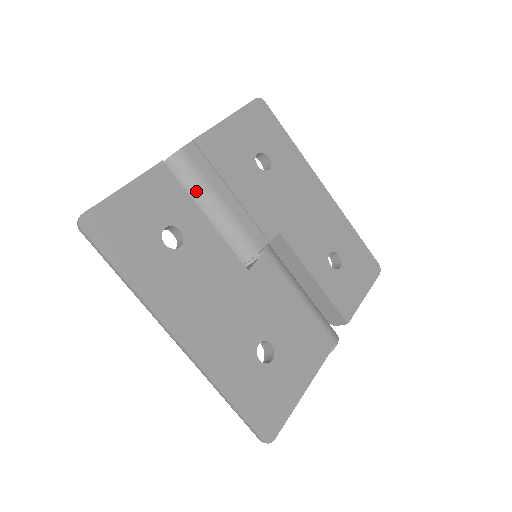
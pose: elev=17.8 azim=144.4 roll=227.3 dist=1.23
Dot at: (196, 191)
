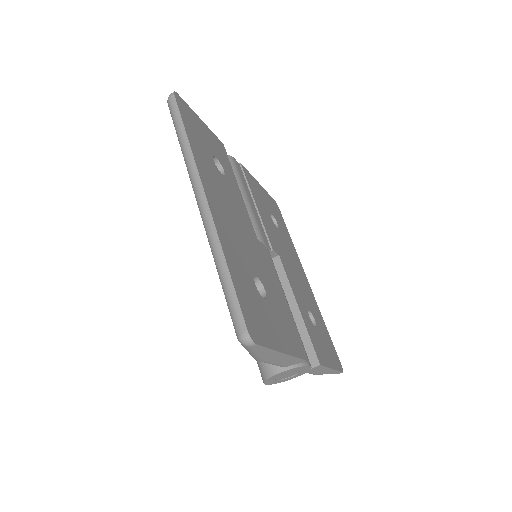
Dot at: occluded
